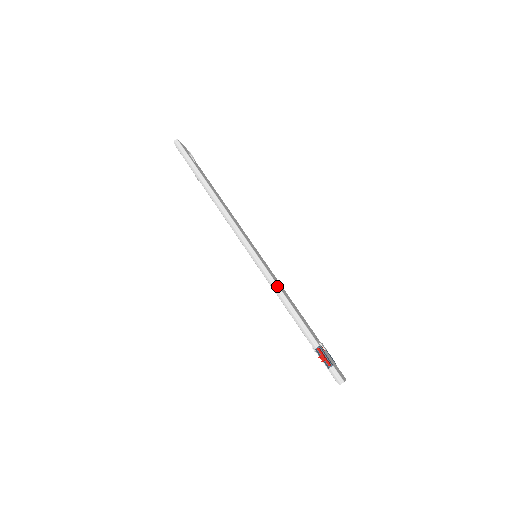
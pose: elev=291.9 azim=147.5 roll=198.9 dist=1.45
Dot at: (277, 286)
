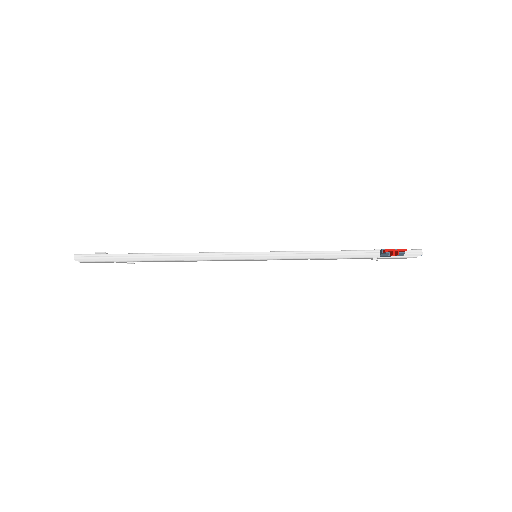
Dot at: (303, 252)
